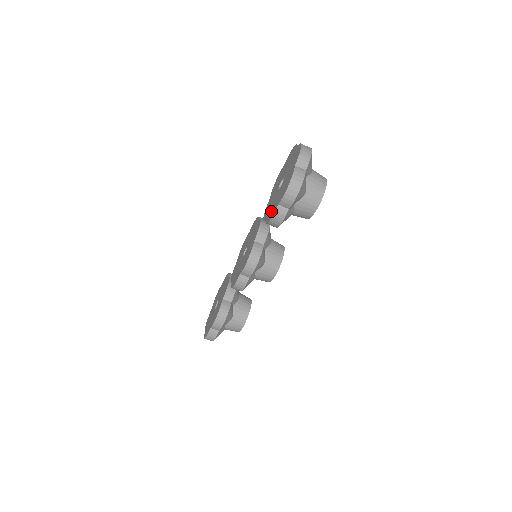
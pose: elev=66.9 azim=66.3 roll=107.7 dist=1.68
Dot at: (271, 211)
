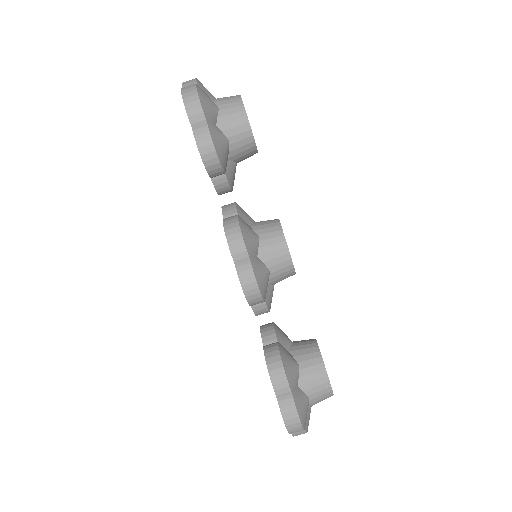
Dot at: occluded
